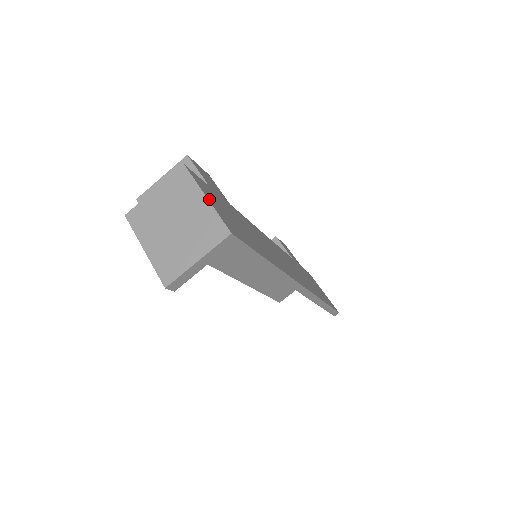
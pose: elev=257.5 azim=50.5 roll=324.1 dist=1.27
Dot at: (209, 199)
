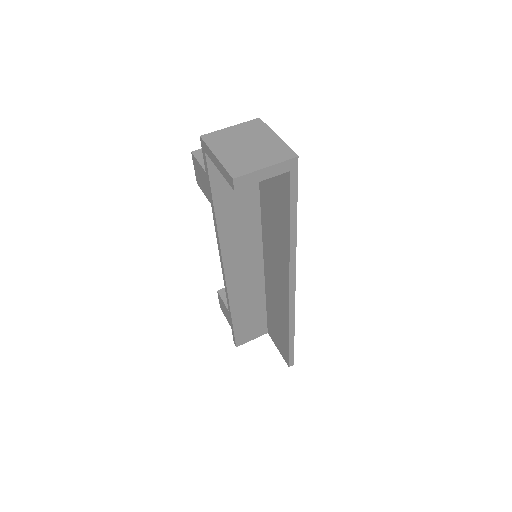
Dot at: occluded
